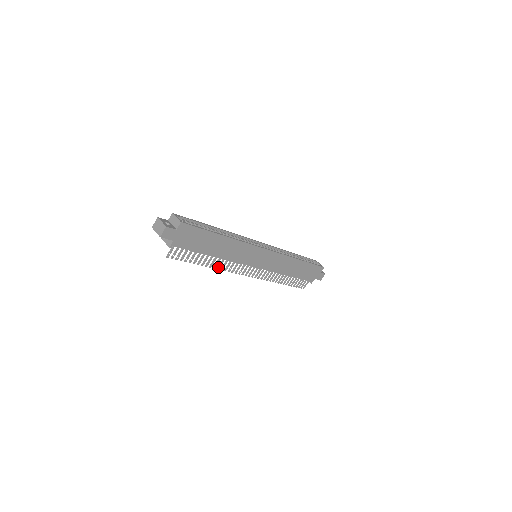
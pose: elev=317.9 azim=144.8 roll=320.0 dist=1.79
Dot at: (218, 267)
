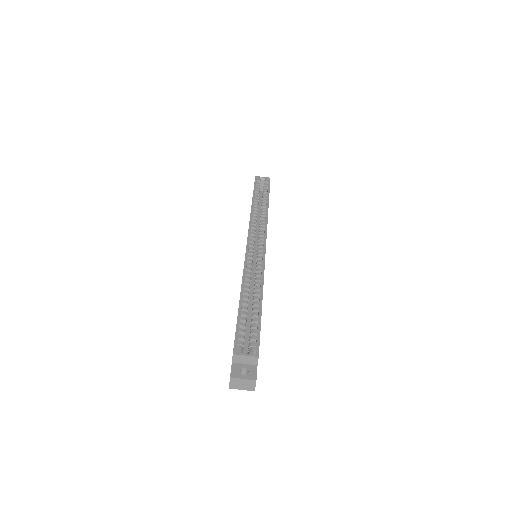
Dot at: occluded
